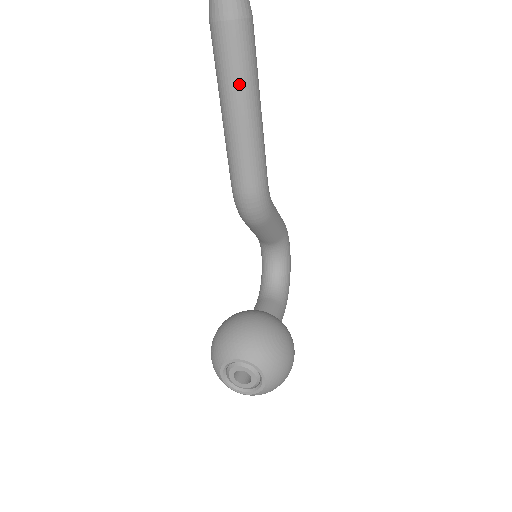
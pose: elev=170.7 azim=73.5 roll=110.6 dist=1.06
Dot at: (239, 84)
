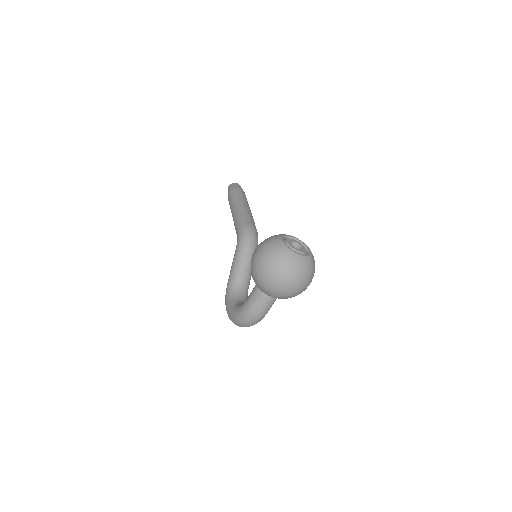
Dot at: (247, 202)
